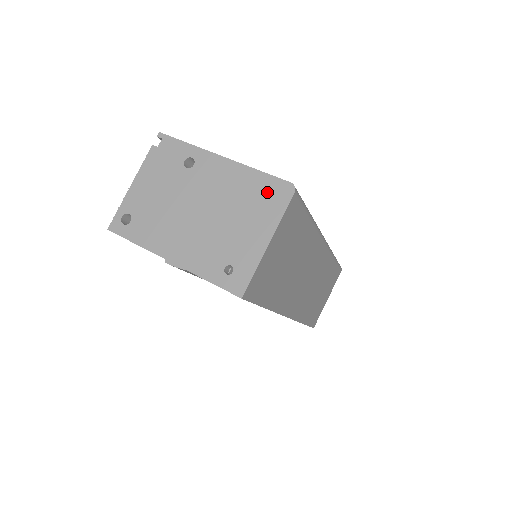
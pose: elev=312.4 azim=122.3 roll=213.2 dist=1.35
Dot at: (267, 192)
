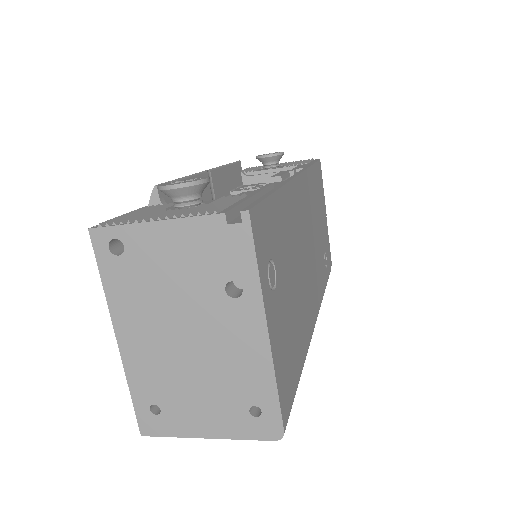
Dot at: (261, 402)
